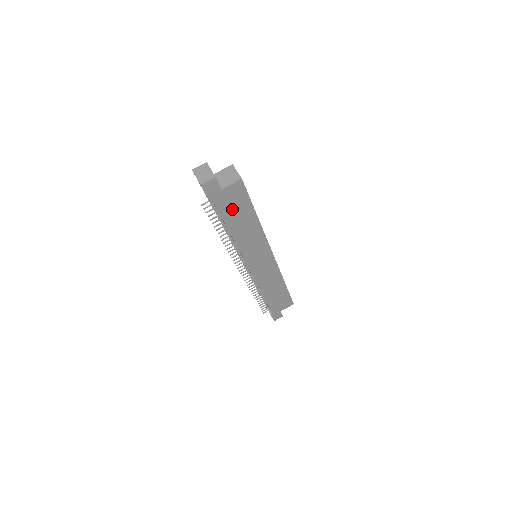
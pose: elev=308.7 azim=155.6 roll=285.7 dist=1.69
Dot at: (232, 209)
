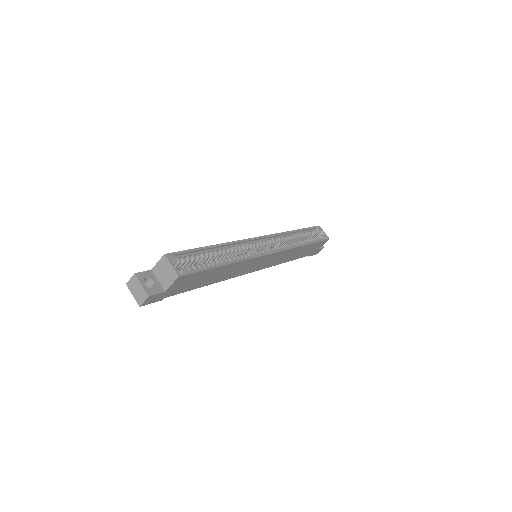
Dot at: (192, 283)
